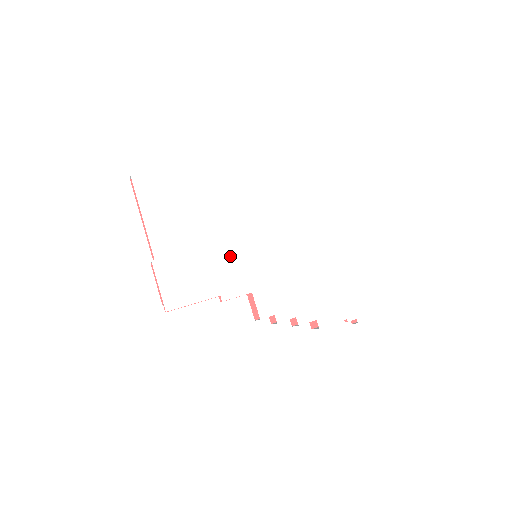
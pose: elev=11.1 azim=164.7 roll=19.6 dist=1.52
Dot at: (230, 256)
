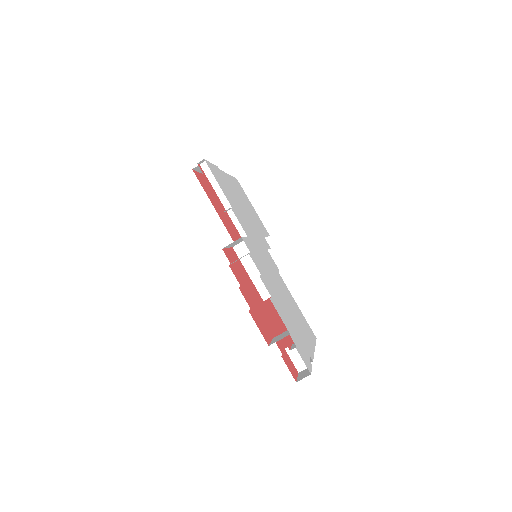
Dot at: (250, 227)
